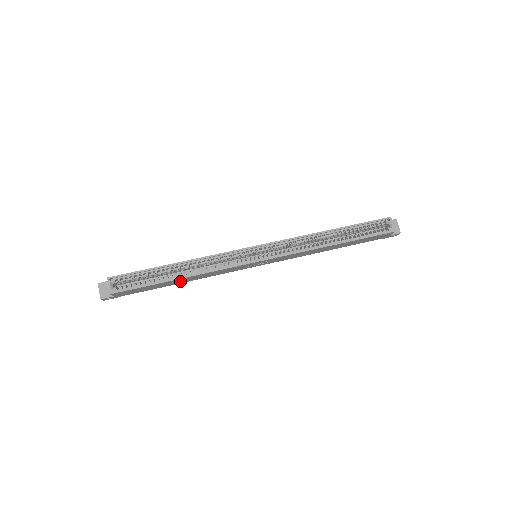
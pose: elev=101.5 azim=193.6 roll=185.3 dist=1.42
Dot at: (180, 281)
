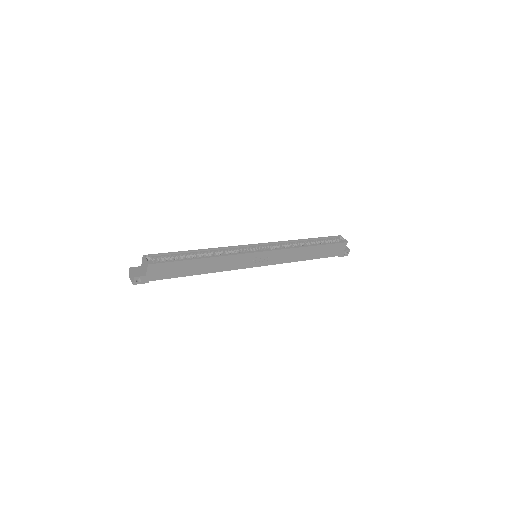
Dot at: (201, 268)
